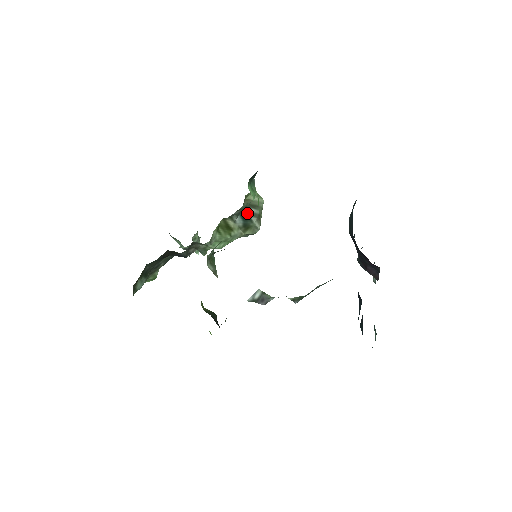
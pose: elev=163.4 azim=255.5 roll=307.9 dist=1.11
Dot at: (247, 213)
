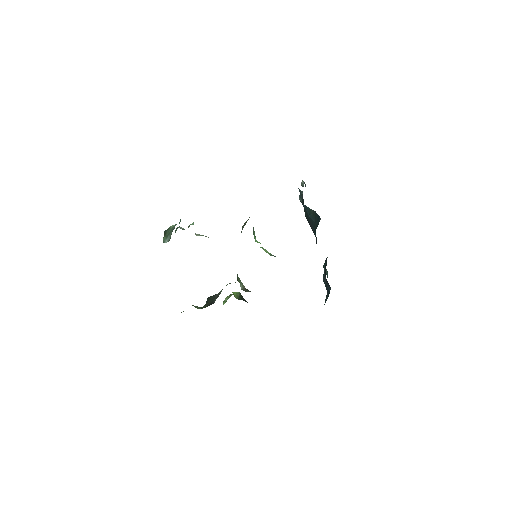
Dot at: (242, 229)
